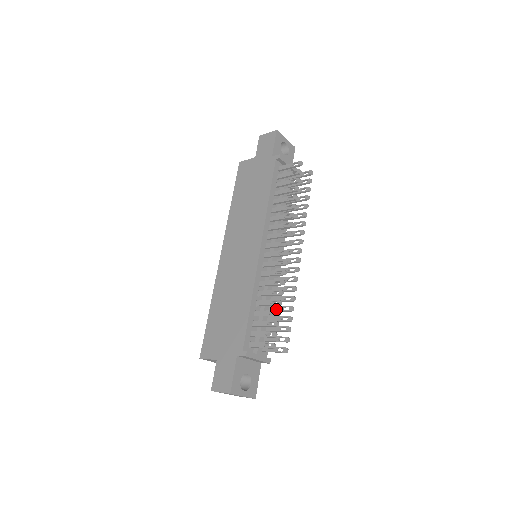
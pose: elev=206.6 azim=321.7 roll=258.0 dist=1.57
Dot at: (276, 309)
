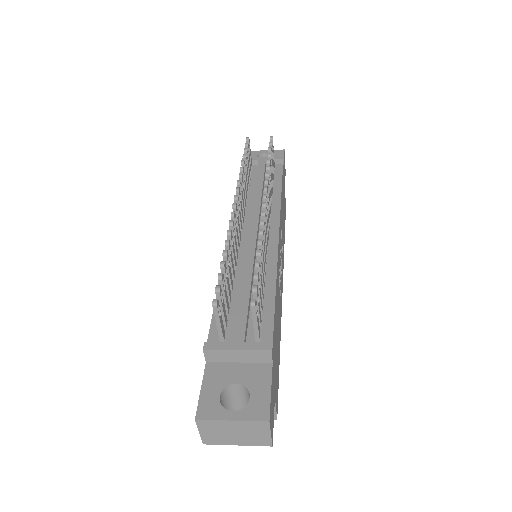
Dot at: occluded
